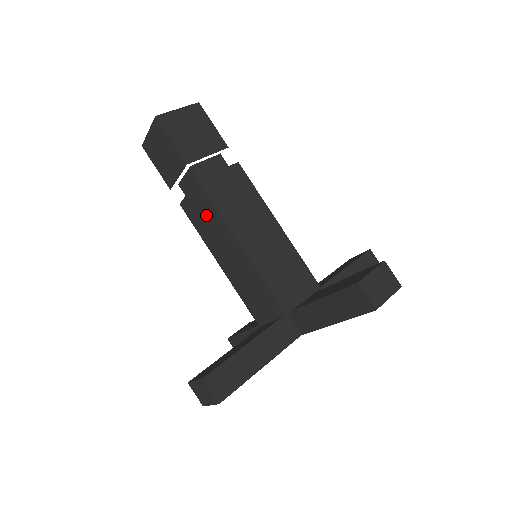
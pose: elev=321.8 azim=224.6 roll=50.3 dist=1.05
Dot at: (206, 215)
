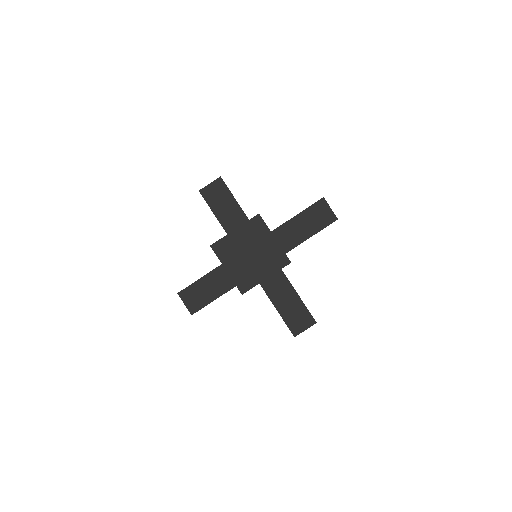
Dot at: occluded
